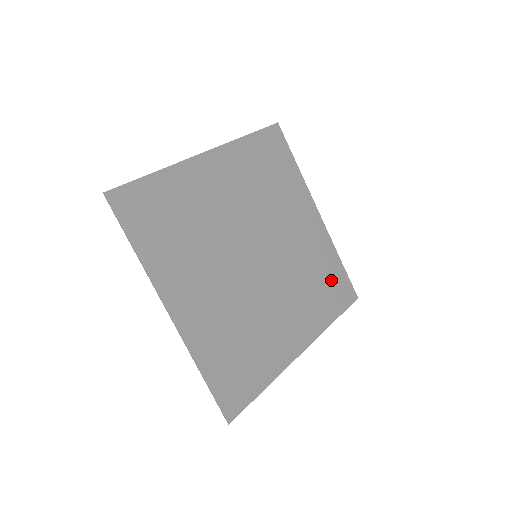
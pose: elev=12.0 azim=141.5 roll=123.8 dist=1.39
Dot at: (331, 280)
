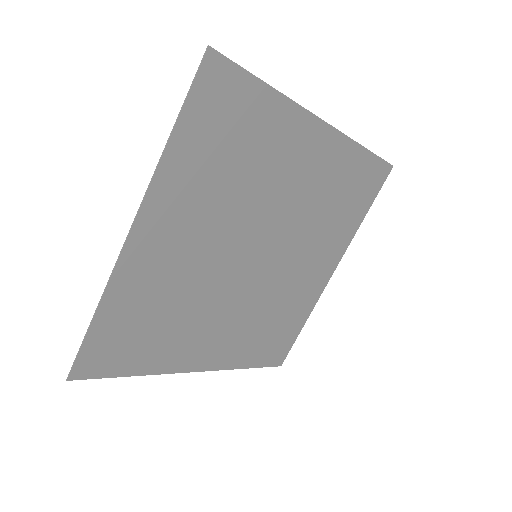
Dot at: (355, 184)
